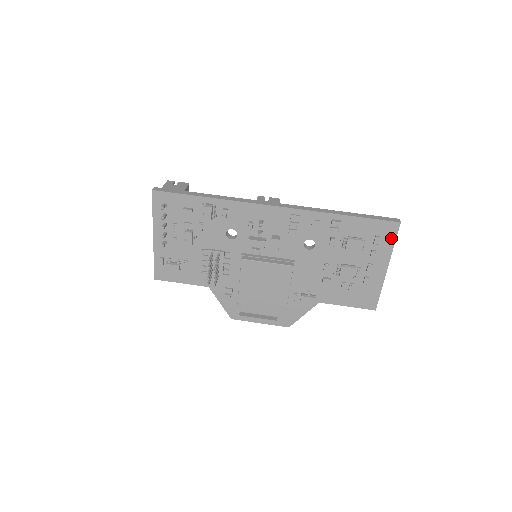
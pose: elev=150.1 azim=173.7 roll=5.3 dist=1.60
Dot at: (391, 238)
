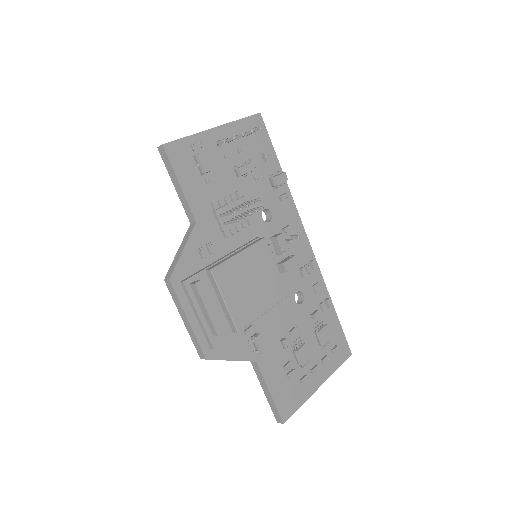
Dot at: (340, 360)
